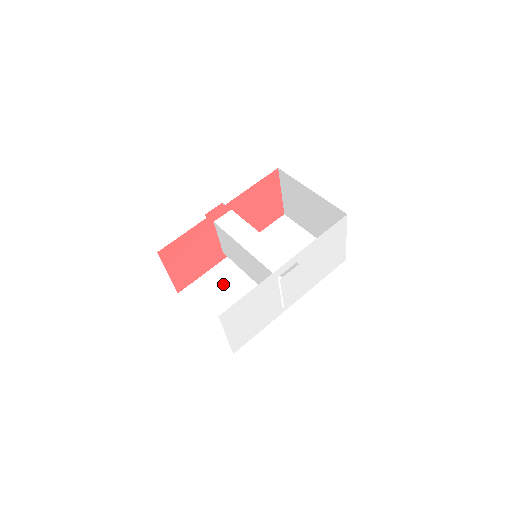
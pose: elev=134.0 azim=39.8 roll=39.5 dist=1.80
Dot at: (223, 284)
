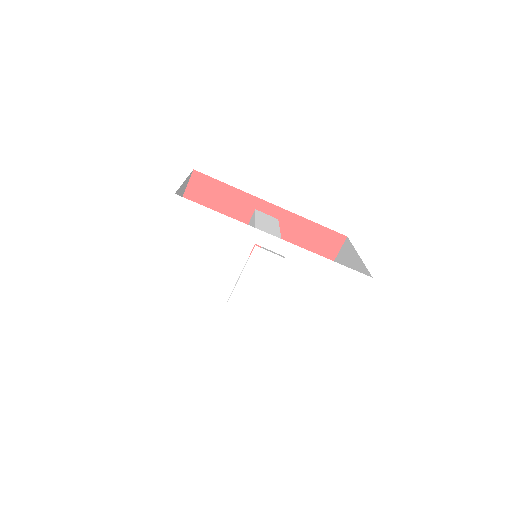
Dot at: occluded
